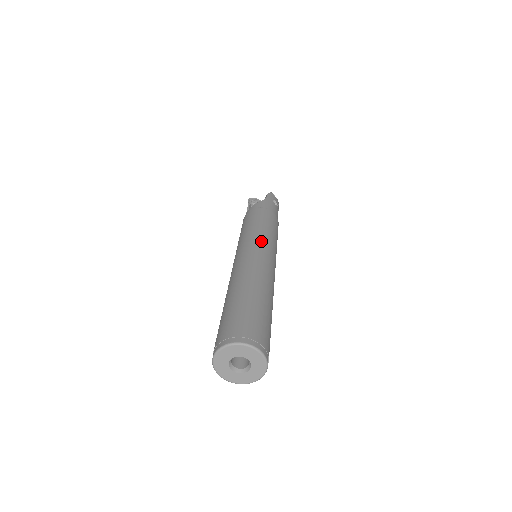
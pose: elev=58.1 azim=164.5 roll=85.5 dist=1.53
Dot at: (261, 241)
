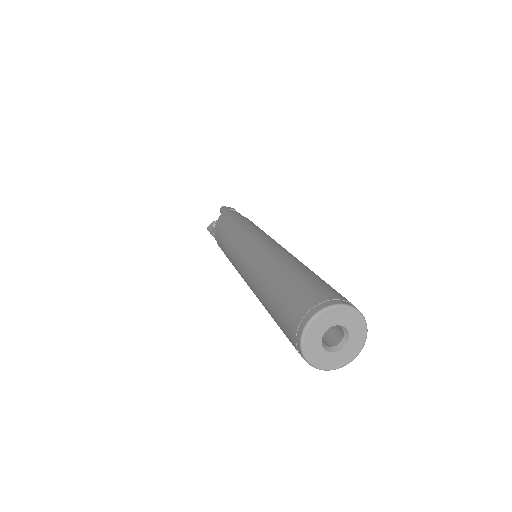
Dot at: (250, 236)
